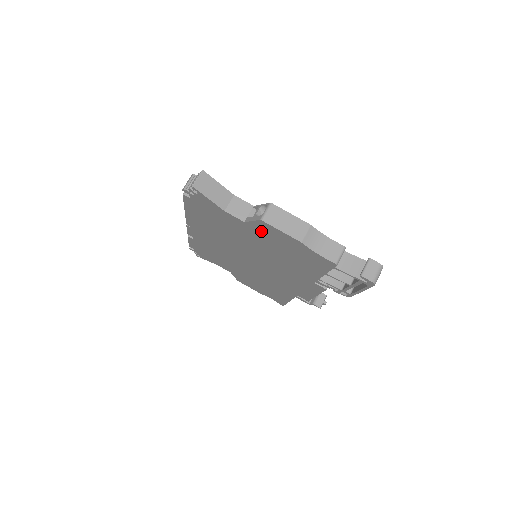
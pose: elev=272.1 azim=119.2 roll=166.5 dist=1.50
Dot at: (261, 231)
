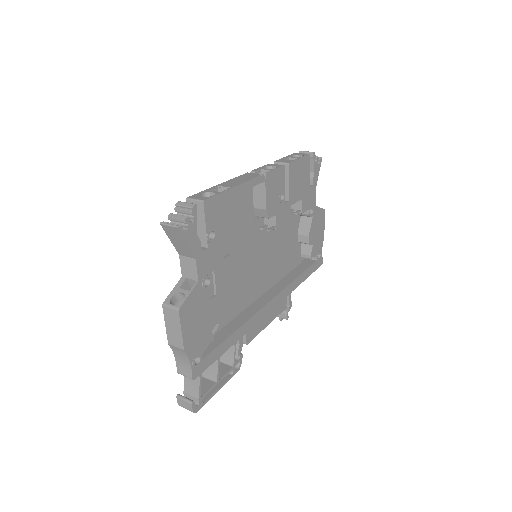
Dot at: occluded
